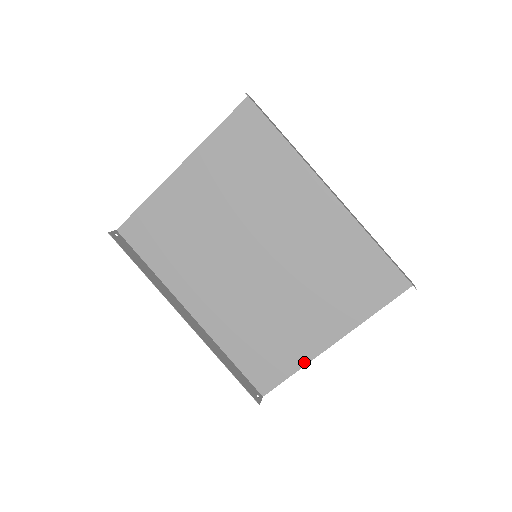
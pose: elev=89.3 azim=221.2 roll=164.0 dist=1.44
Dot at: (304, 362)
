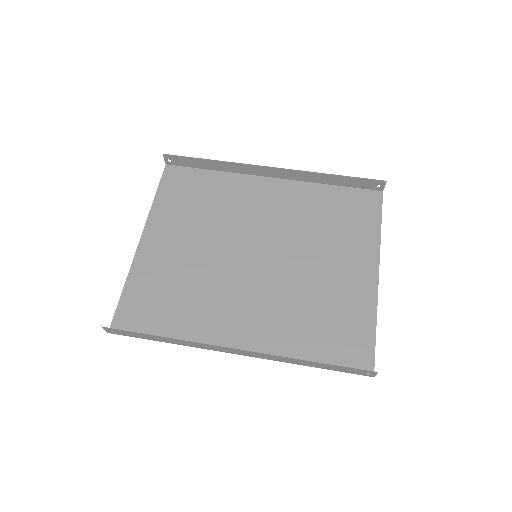
Dot at: (373, 309)
